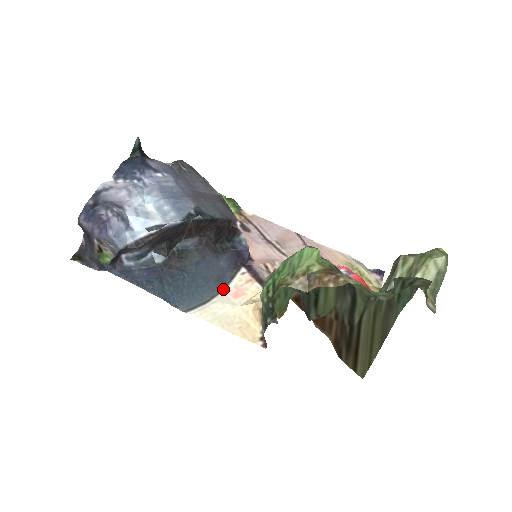
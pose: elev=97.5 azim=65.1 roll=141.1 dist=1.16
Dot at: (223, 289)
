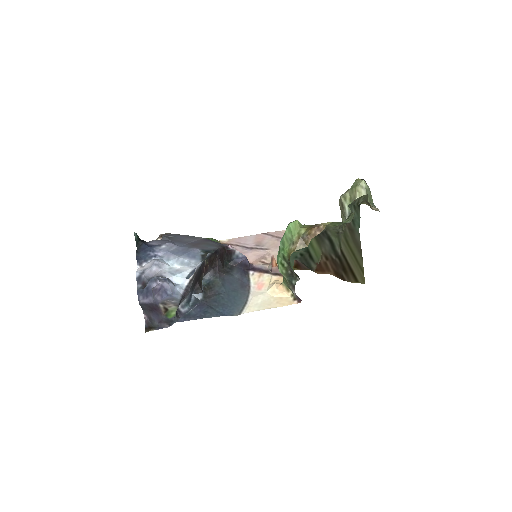
Dot at: (249, 290)
